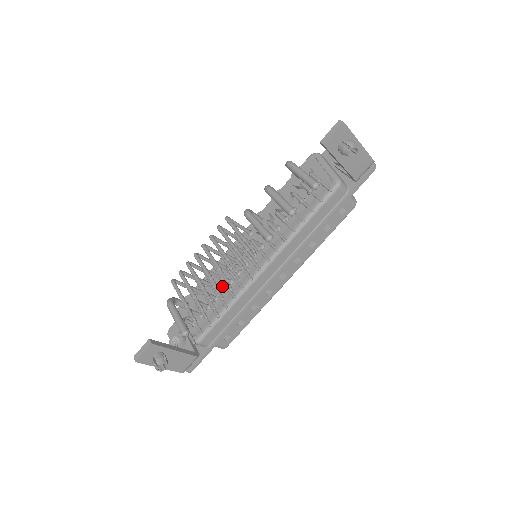
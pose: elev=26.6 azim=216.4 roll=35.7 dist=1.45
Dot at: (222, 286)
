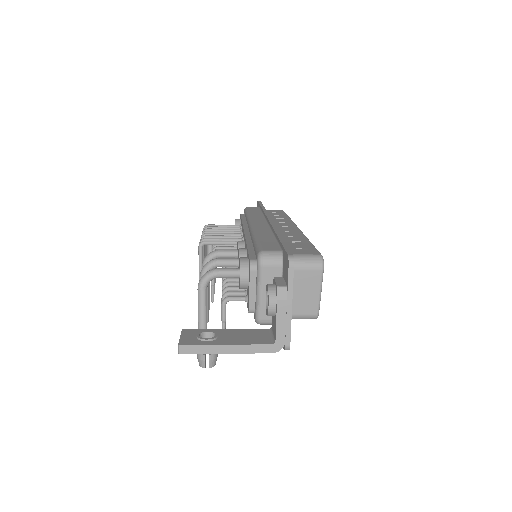
Dot at: occluded
